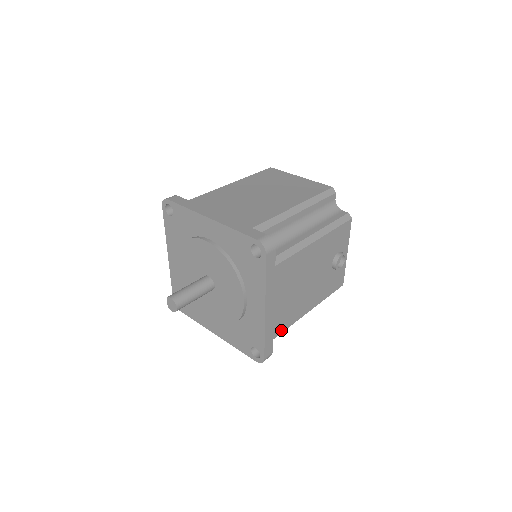
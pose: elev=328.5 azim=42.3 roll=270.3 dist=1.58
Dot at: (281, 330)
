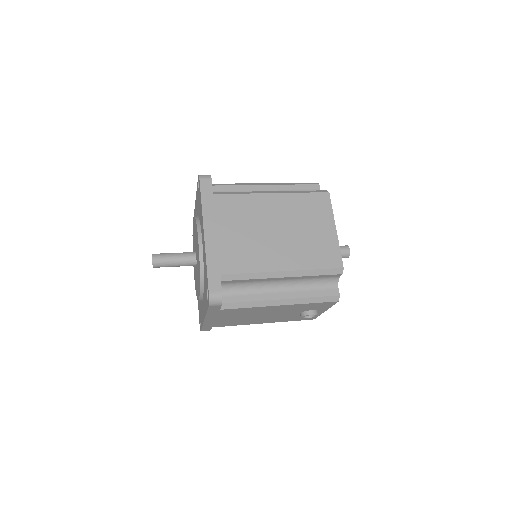
Dot at: (224, 325)
